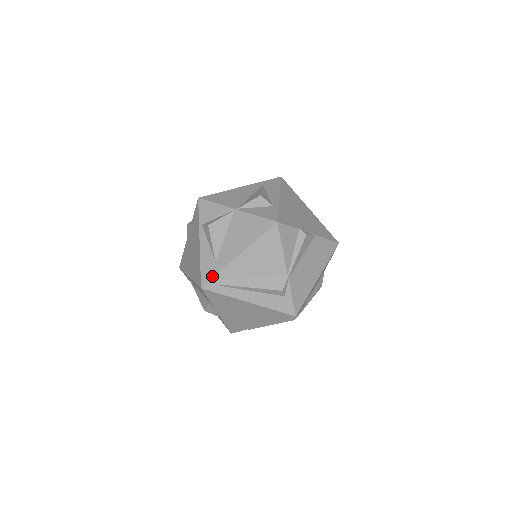
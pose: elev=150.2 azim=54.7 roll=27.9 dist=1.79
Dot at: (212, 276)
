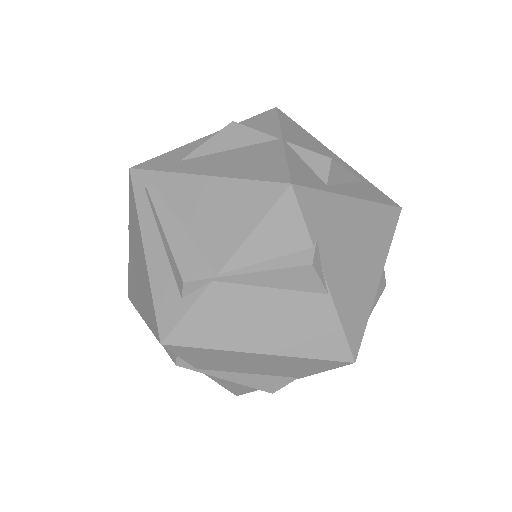
Dot at: (154, 168)
